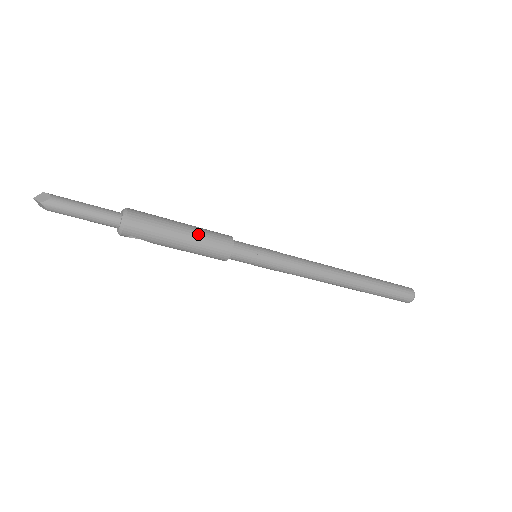
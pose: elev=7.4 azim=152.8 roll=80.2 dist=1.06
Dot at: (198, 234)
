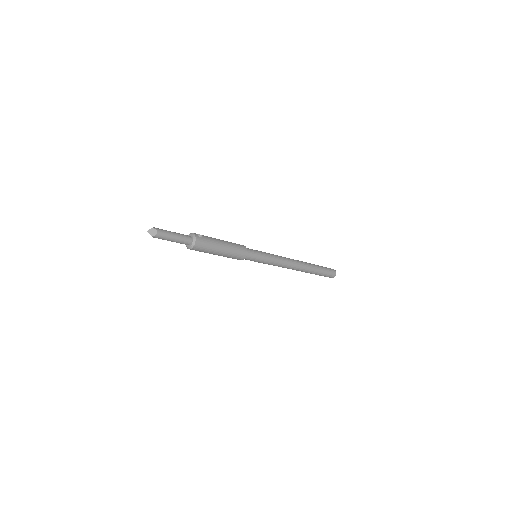
Dot at: (229, 251)
